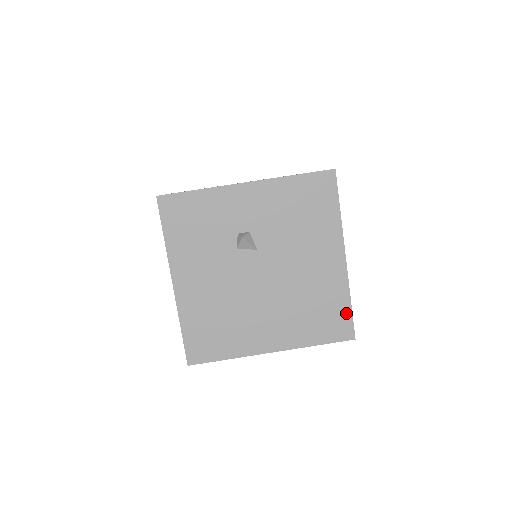
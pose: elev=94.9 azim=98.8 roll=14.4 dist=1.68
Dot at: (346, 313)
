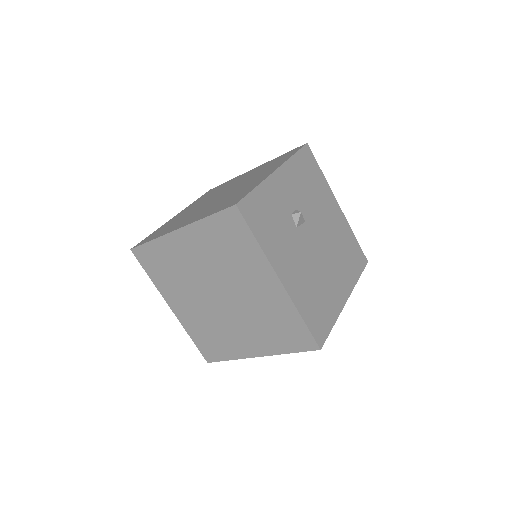
Dot at: (357, 246)
